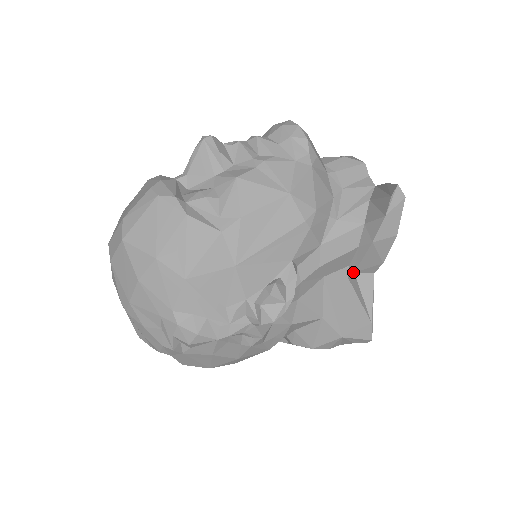
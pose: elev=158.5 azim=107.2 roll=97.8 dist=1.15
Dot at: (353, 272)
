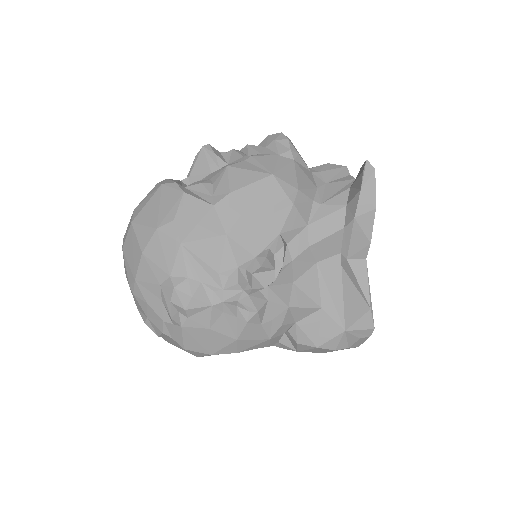
Dot at: (346, 259)
